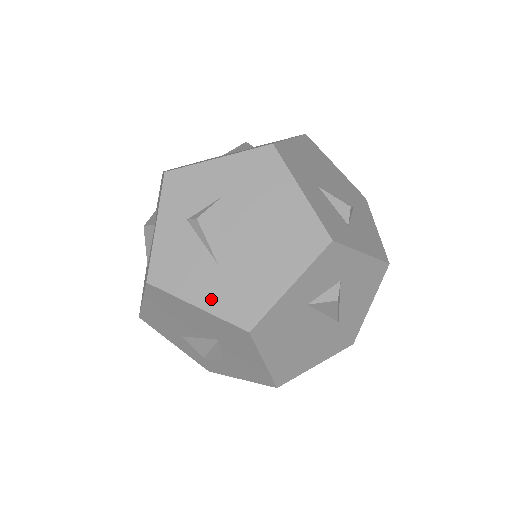
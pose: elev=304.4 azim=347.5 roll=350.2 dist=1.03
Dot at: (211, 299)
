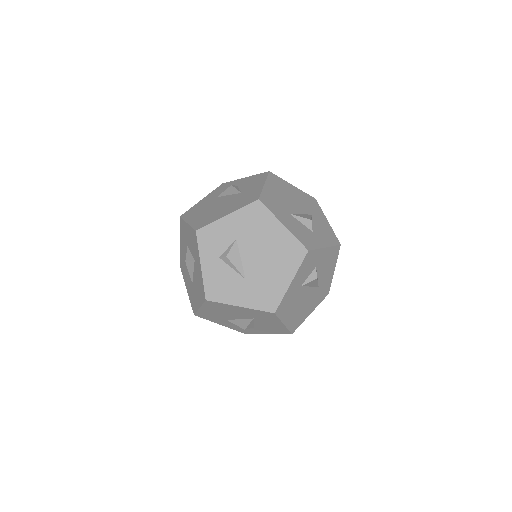
Dot at: (247, 300)
